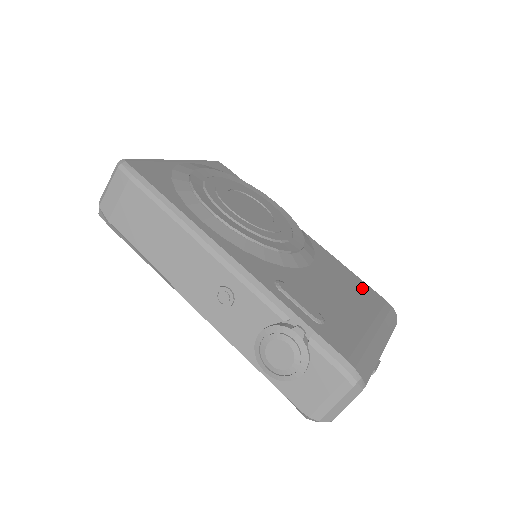
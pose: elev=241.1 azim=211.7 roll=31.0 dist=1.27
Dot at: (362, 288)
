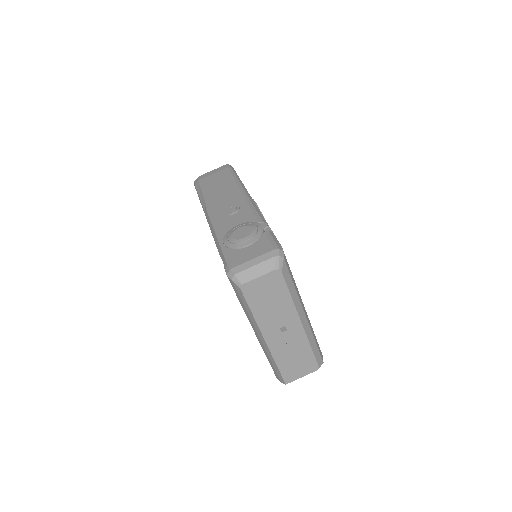
Dot at: occluded
